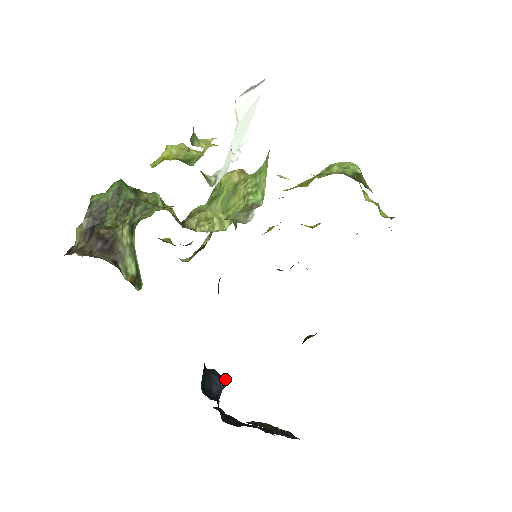
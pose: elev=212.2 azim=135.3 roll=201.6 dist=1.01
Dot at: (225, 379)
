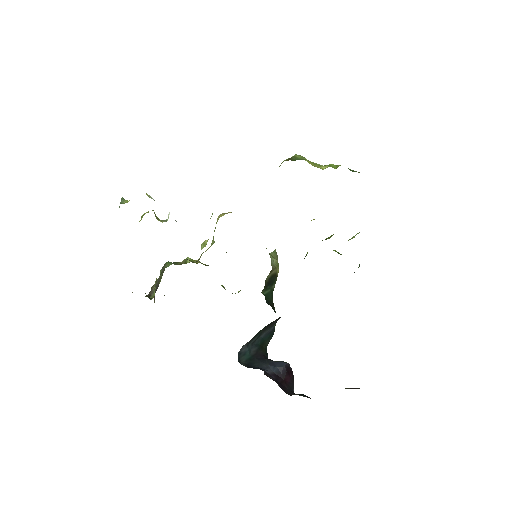
Dot at: (288, 363)
